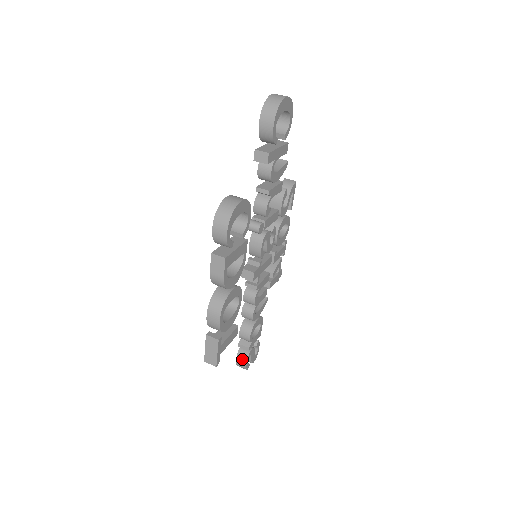
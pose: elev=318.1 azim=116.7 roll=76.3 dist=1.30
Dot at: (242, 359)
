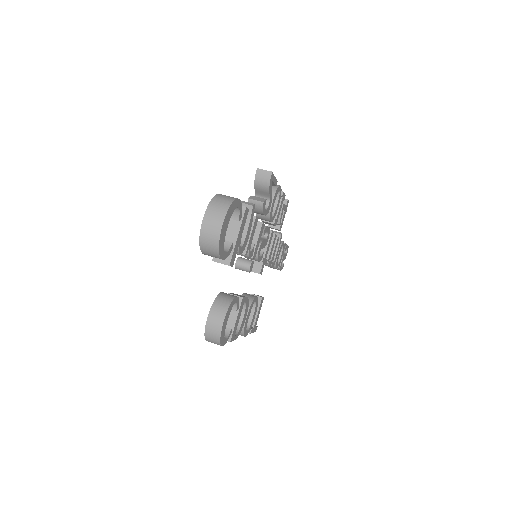
Dot at: occluded
